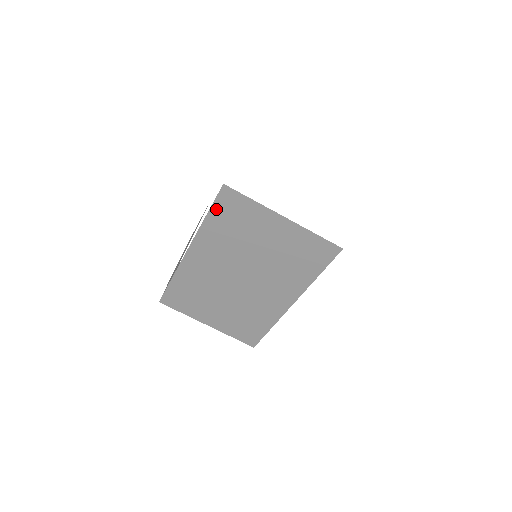
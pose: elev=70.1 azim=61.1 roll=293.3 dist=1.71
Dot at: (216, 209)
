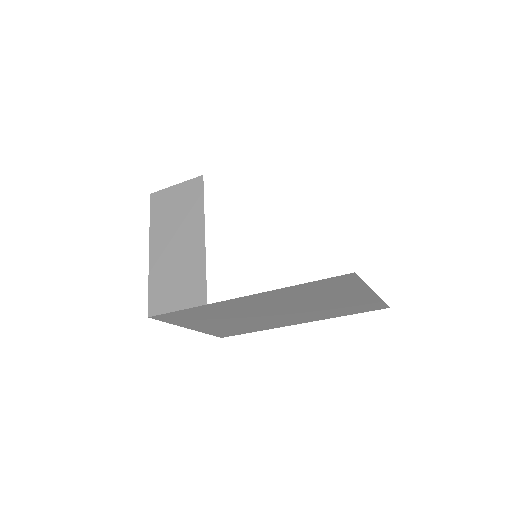
Dot at: (319, 282)
